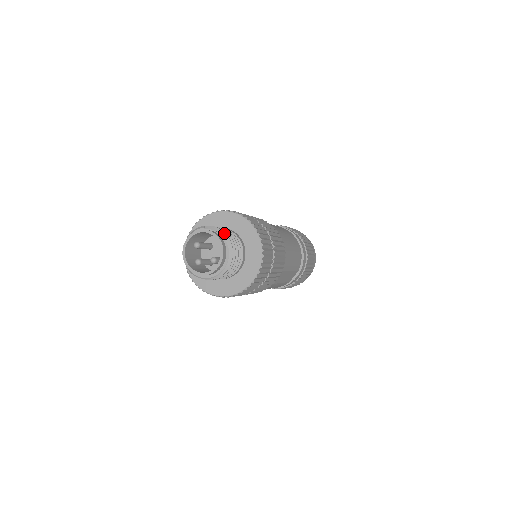
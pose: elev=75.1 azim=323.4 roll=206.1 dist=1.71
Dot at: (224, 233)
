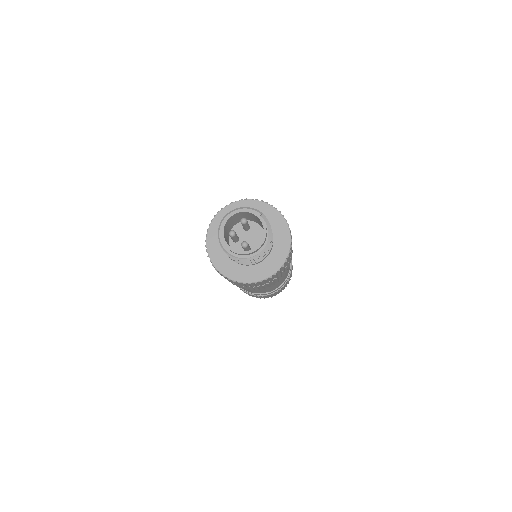
Dot at: (271, 234)
